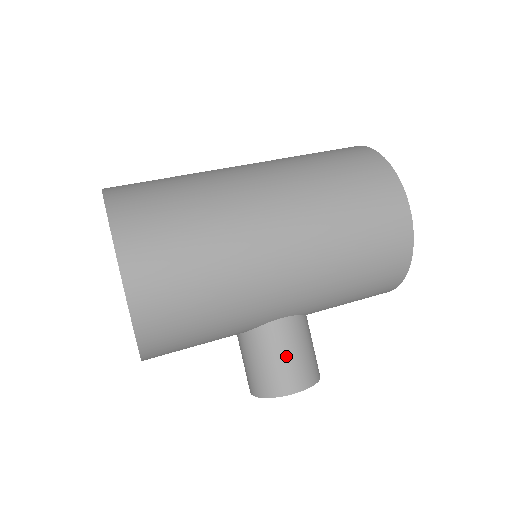
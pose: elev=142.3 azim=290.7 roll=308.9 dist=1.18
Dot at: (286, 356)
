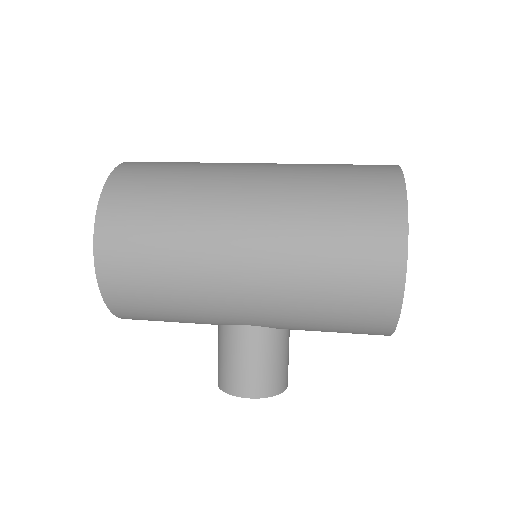
Dot at: (244, 361)
